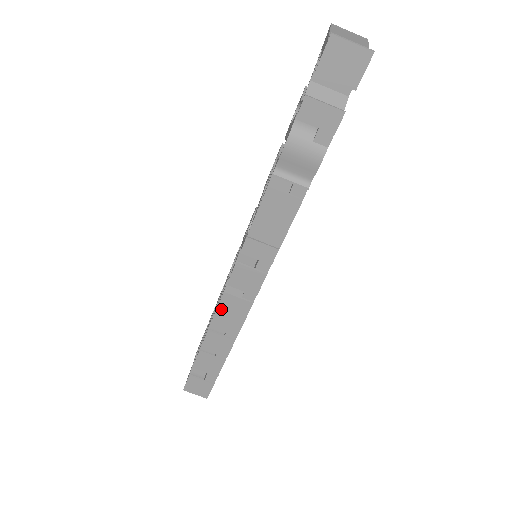
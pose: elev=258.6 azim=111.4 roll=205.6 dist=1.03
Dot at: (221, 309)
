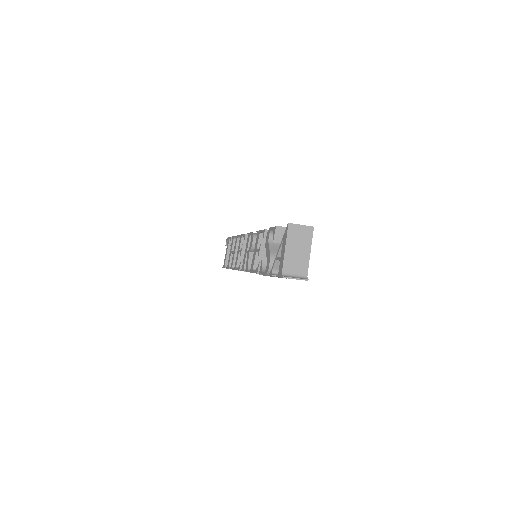
Dot at: occluded
